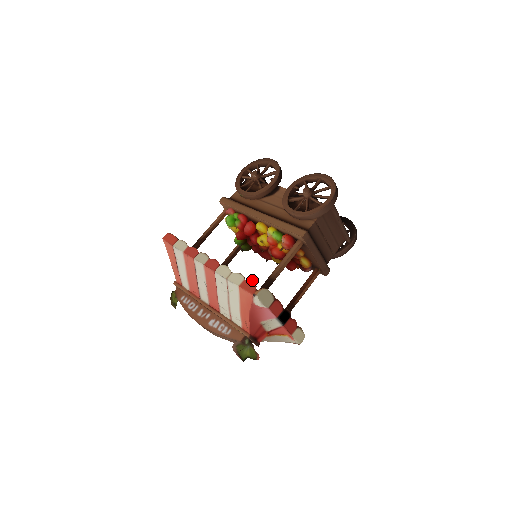
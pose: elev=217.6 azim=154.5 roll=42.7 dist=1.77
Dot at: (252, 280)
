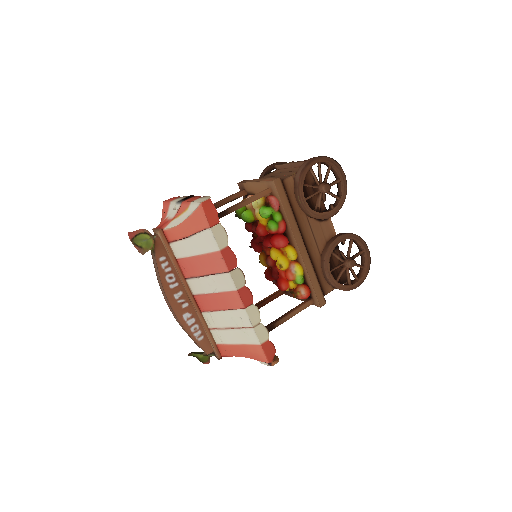
Dot at: occluded
